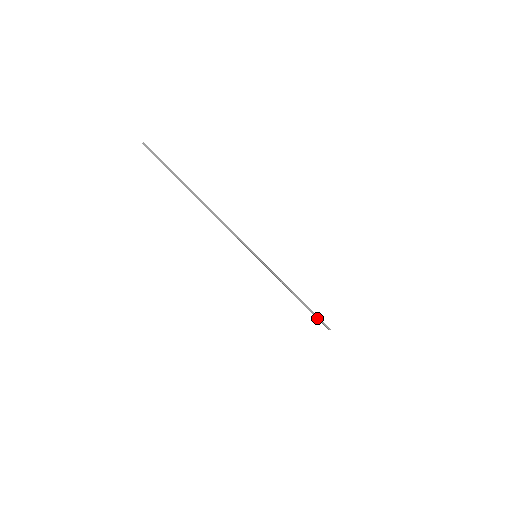
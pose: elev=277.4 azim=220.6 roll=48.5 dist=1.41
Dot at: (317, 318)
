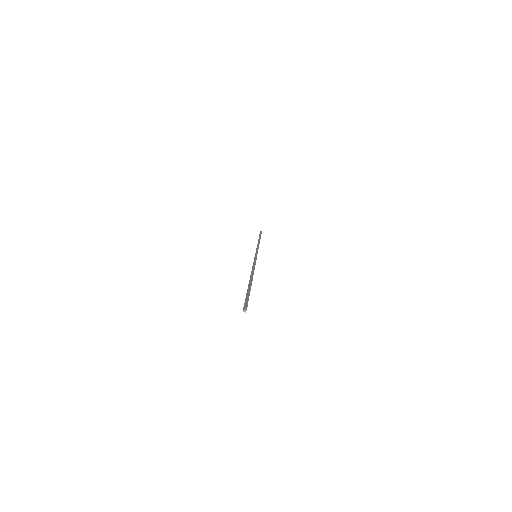
Dot at: (259, 235)
